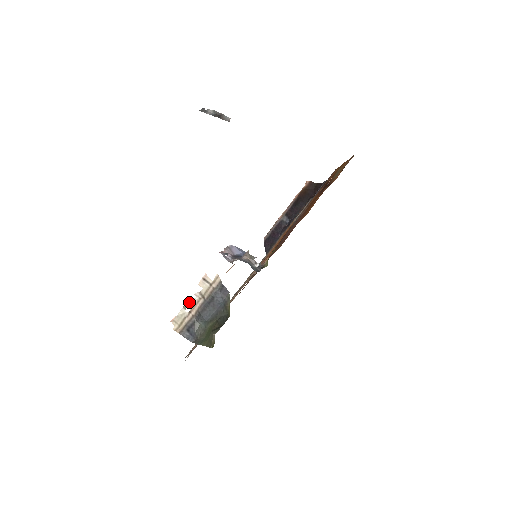
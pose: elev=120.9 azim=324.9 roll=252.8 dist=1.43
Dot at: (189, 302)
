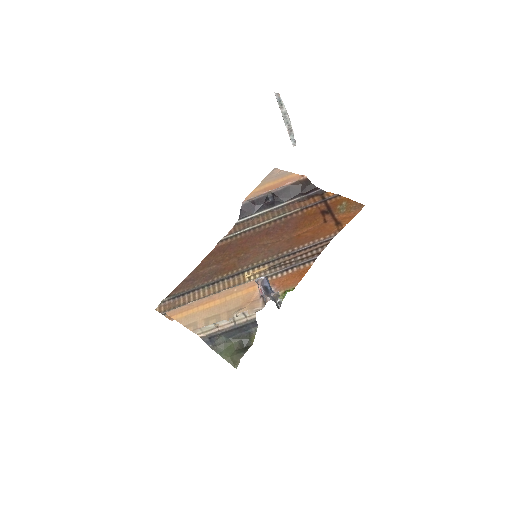
Dot at: (221, 322)
